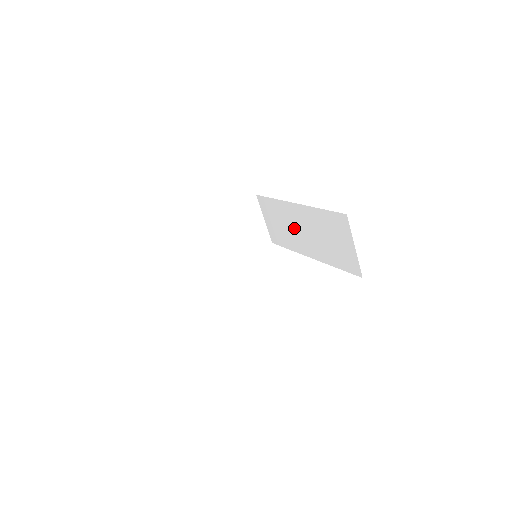
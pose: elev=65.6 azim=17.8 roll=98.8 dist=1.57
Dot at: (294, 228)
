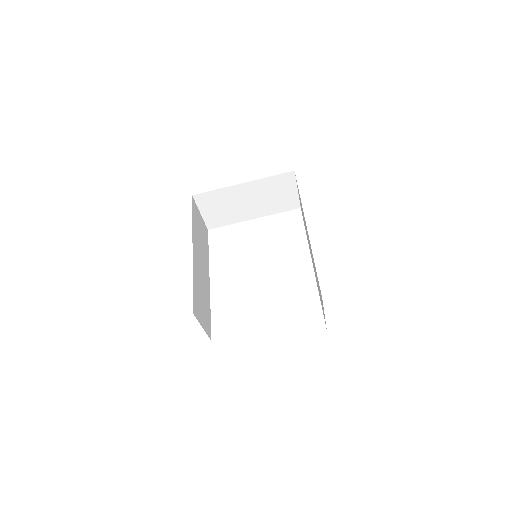
Dot at: occluded
